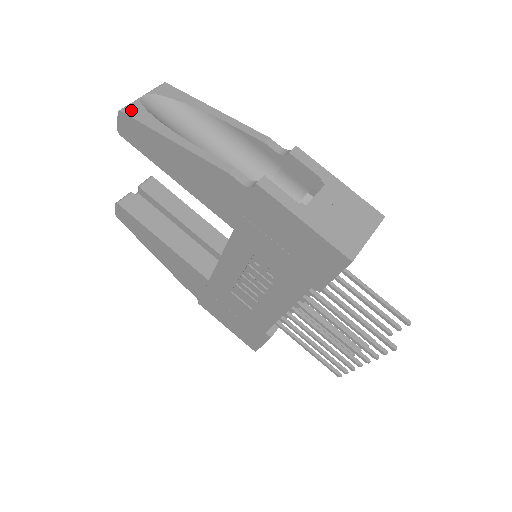
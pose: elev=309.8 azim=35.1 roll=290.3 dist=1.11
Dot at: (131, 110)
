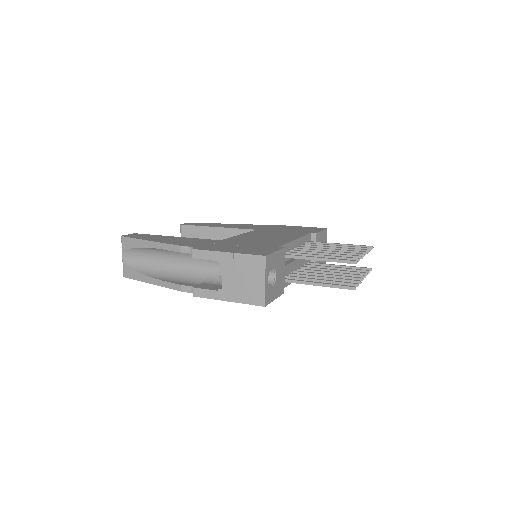
Dot at: (126, 273)
